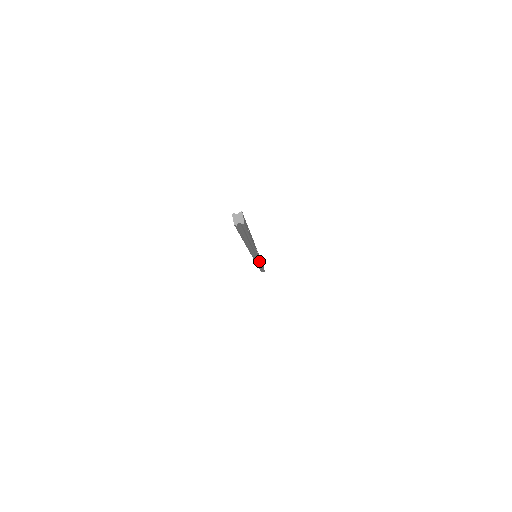
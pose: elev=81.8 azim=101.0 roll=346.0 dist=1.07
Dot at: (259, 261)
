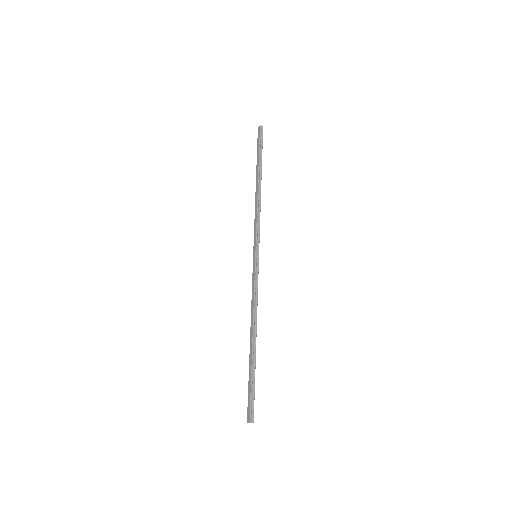
Dot at: (256, 237)
